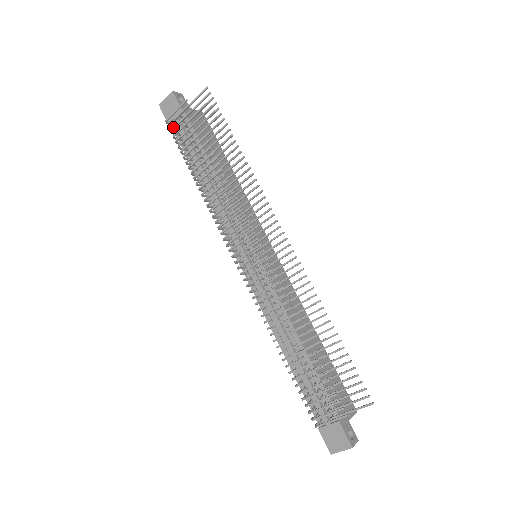
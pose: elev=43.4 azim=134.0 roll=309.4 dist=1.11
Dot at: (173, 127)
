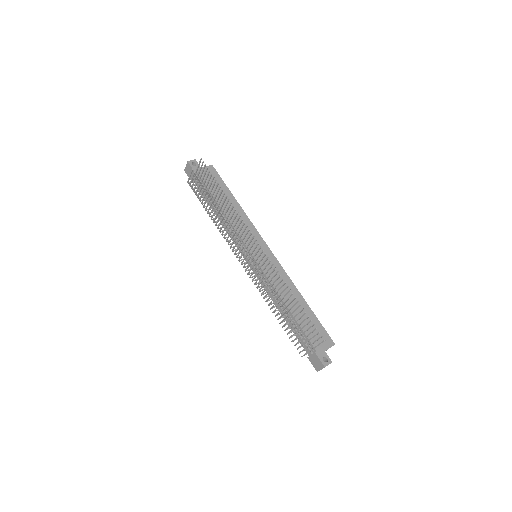
Dot at: occluded
